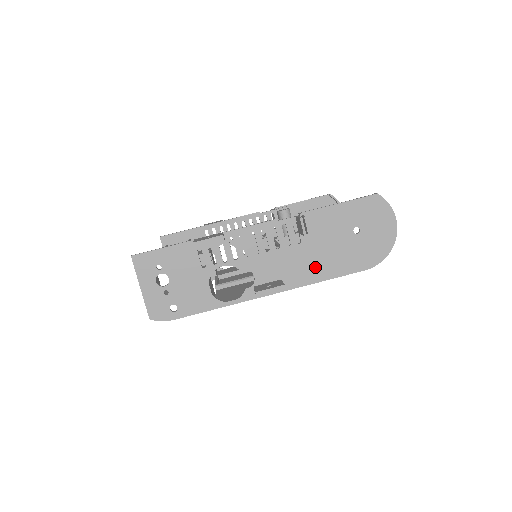
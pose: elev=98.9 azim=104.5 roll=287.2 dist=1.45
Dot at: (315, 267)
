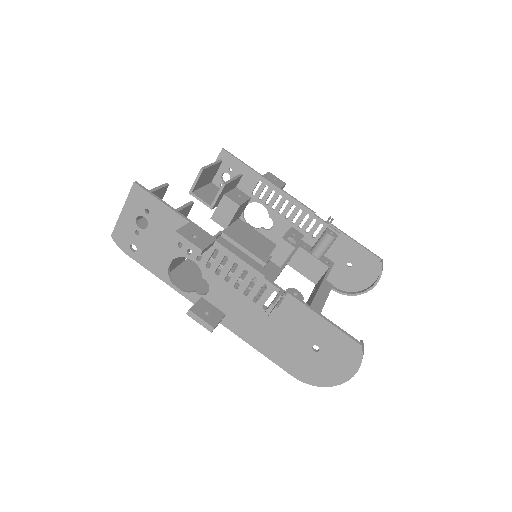
Dot at: (258, 334)
